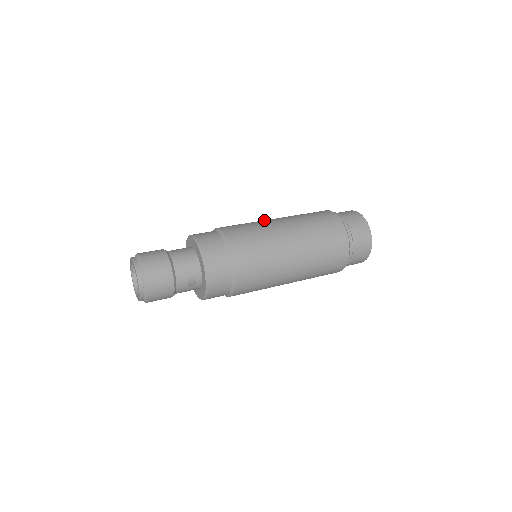
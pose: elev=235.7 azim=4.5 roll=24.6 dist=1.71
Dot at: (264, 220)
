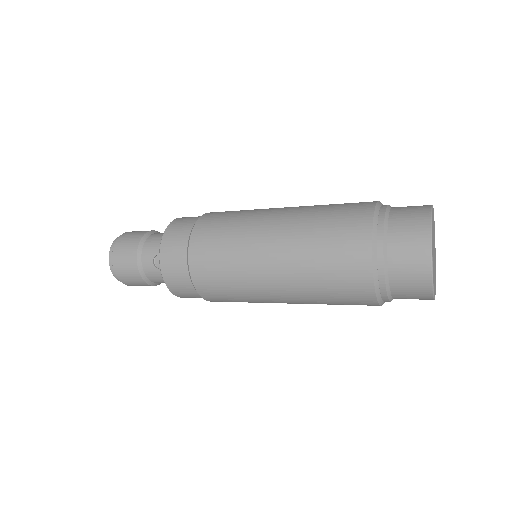
Dot at: occluded
